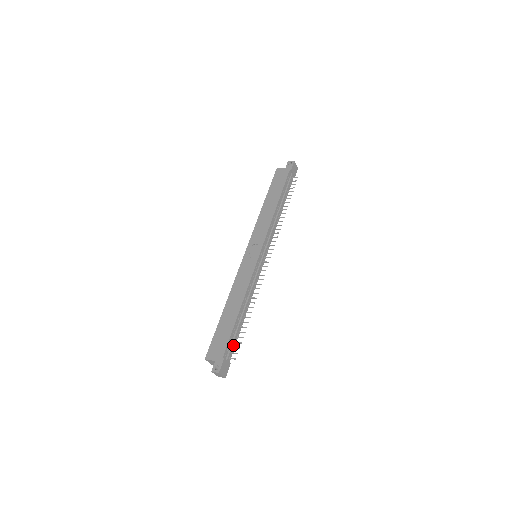
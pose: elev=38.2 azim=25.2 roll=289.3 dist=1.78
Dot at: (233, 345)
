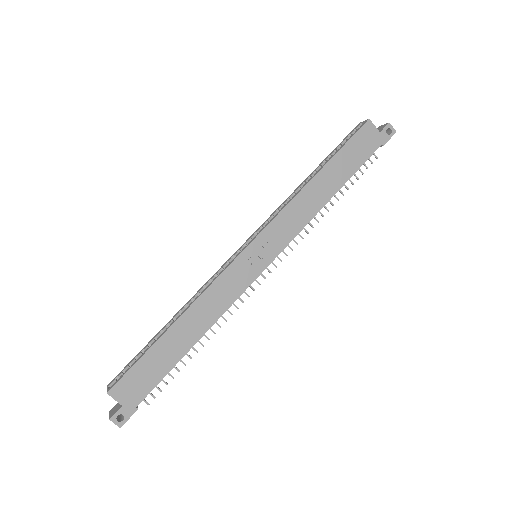
Dot at: occluded
